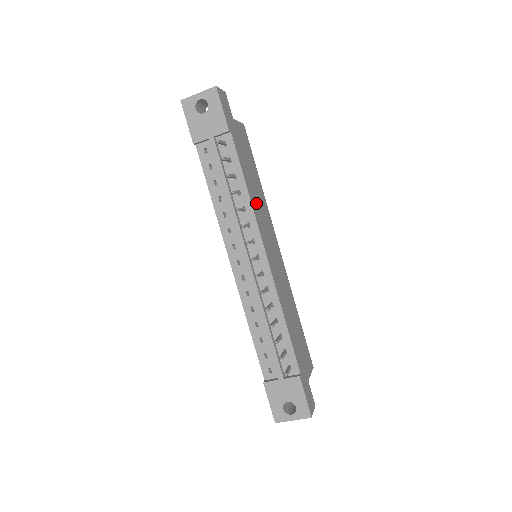
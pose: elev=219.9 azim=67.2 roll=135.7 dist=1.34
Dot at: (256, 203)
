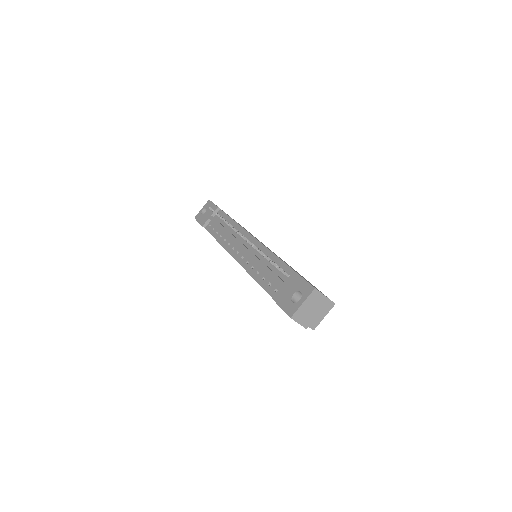
Dot at: occluded
